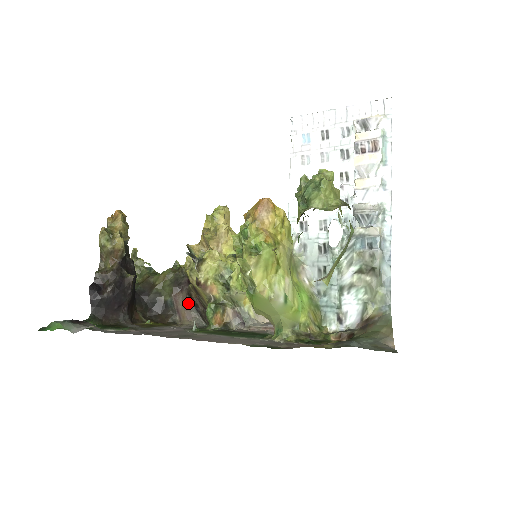
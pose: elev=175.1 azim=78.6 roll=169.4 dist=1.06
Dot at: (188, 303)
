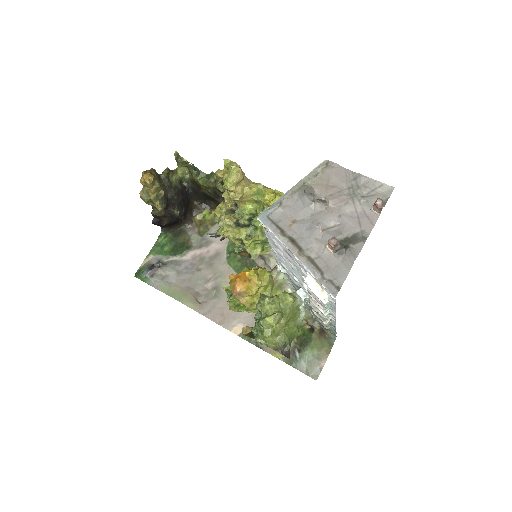
Dot at: occluded
